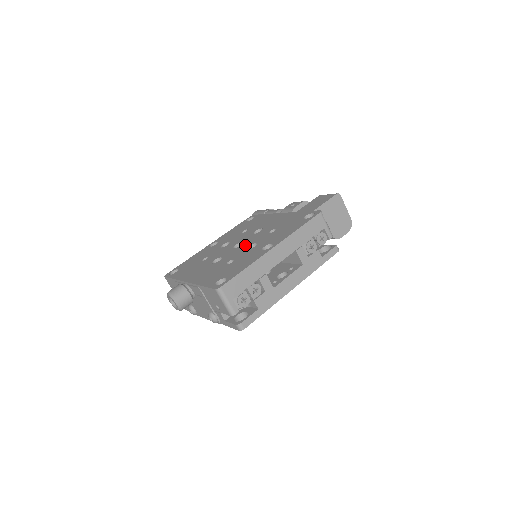
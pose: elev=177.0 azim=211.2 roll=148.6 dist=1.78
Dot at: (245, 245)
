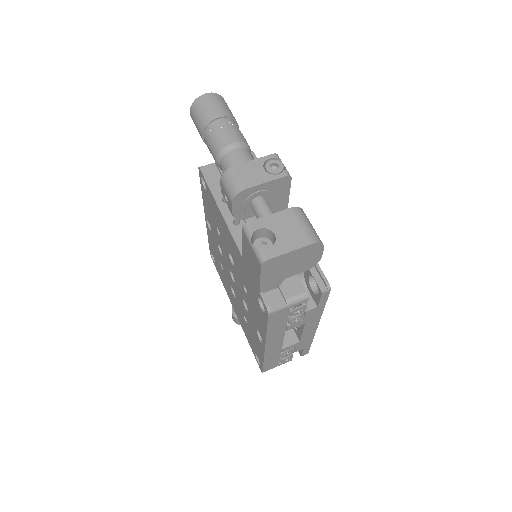
Dot at: (238, 292)
